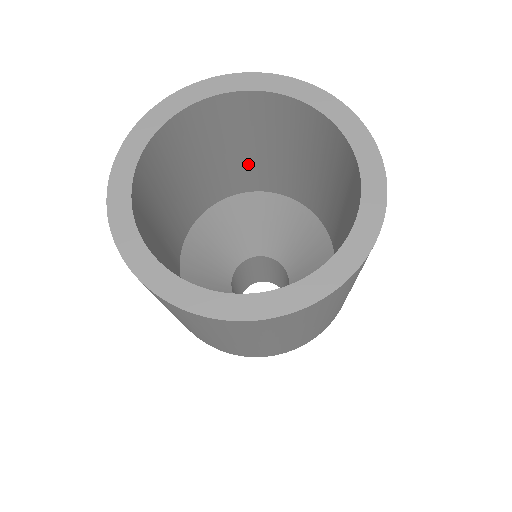
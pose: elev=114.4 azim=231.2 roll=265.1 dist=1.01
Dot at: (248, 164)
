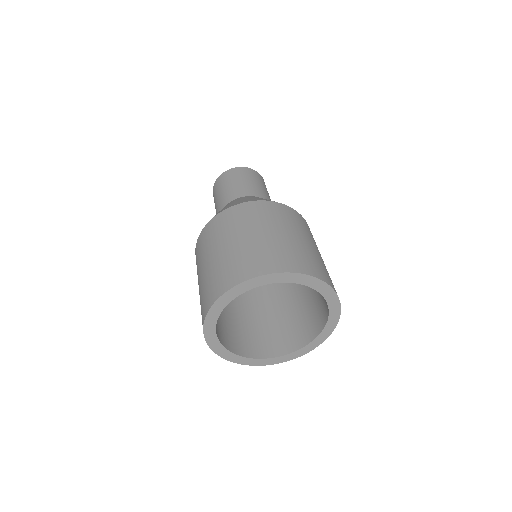
Dot at: occluded
